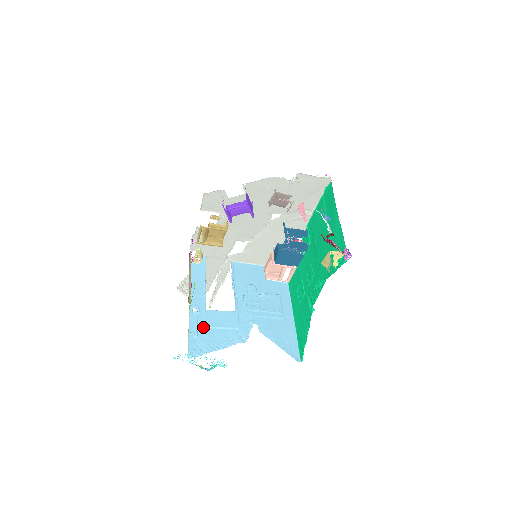
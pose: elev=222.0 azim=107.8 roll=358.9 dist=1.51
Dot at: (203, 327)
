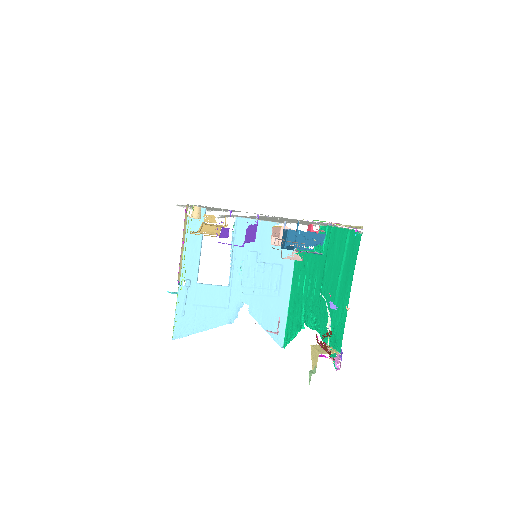
Dot at: (191, 305)
